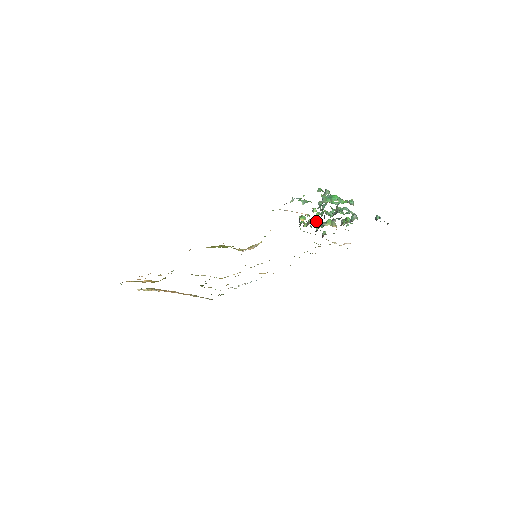
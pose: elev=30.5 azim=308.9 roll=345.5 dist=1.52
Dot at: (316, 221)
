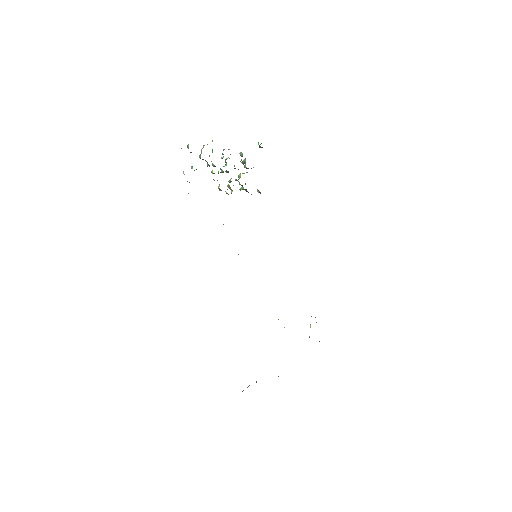
Dot at: (230, 181)
